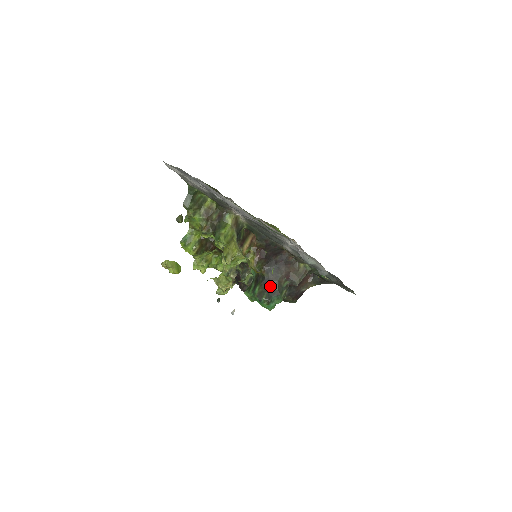
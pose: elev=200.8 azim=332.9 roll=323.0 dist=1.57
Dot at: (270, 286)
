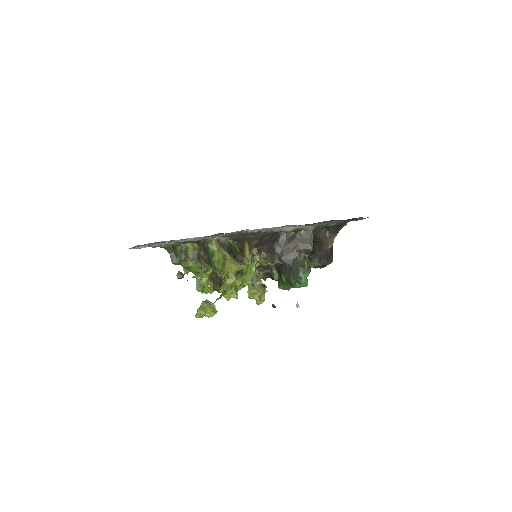
Dot at: (291, 268)
